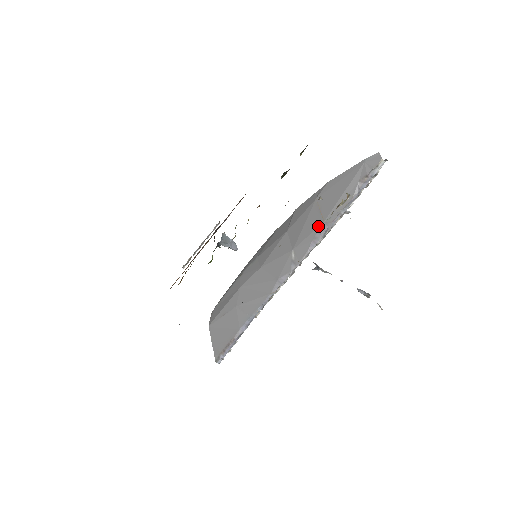
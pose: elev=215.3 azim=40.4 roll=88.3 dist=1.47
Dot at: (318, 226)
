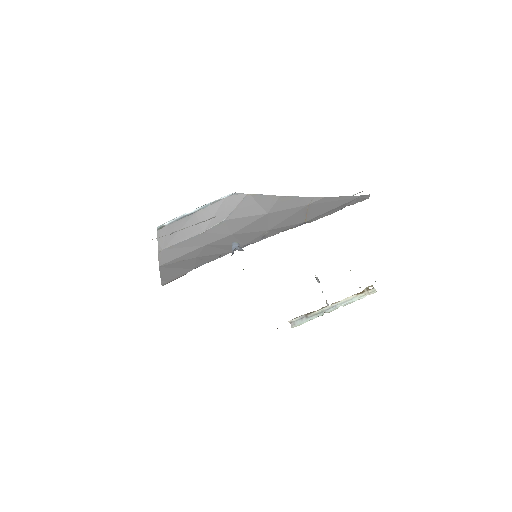
Dot at: (299, 223)
